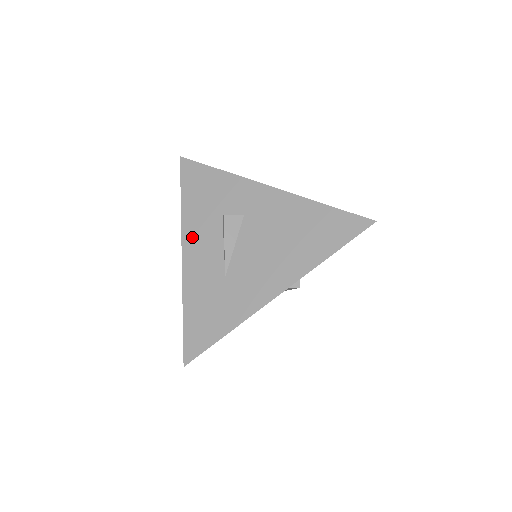
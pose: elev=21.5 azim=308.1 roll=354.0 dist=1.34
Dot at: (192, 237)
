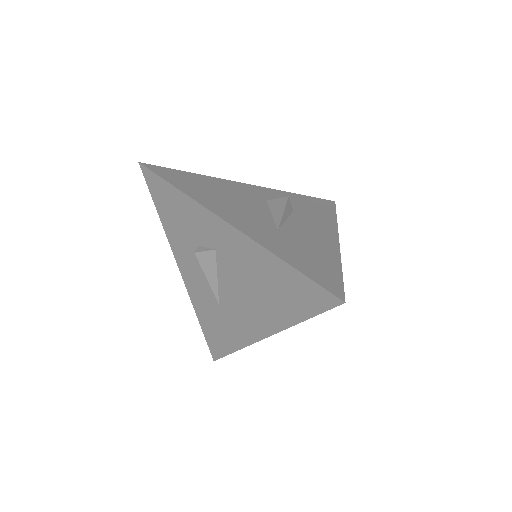
Dot at: (181, 258)
